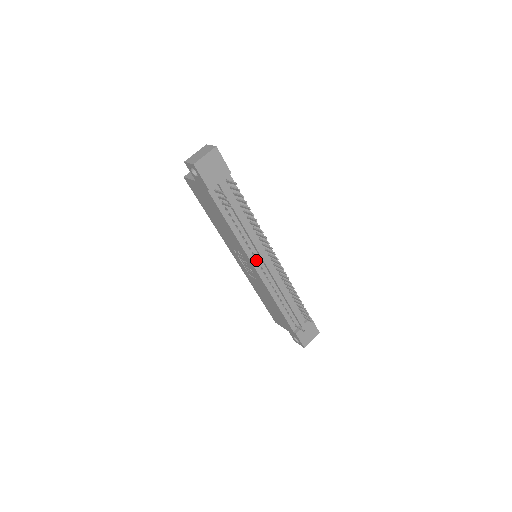
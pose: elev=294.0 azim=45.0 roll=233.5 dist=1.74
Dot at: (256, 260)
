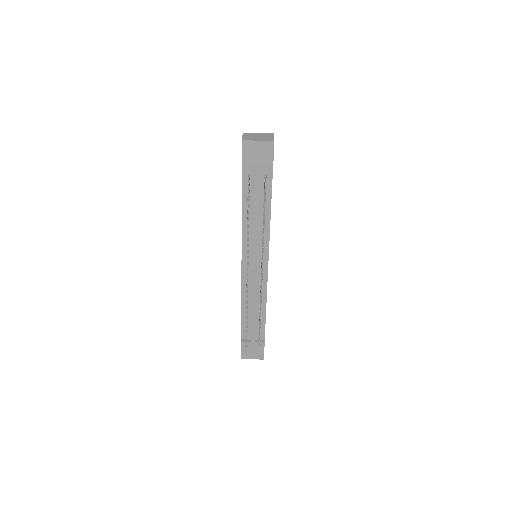
Dot at: (247, 258)
